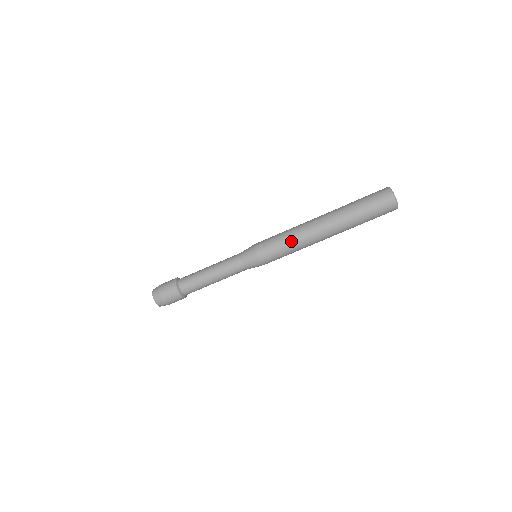
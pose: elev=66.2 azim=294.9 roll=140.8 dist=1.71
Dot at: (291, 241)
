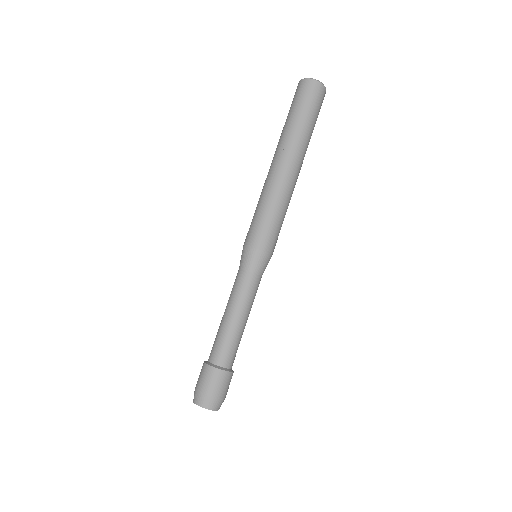
Dot at: (258, 202)
